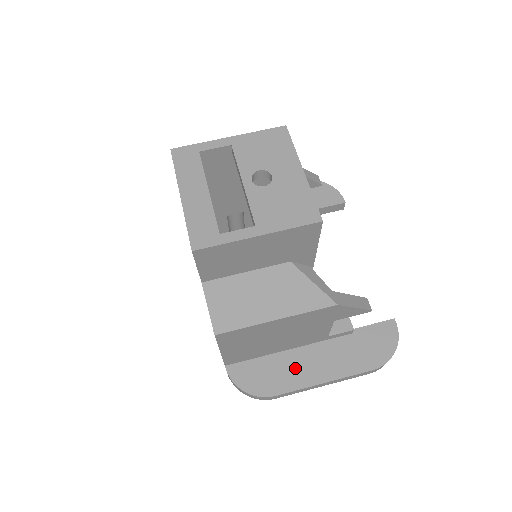
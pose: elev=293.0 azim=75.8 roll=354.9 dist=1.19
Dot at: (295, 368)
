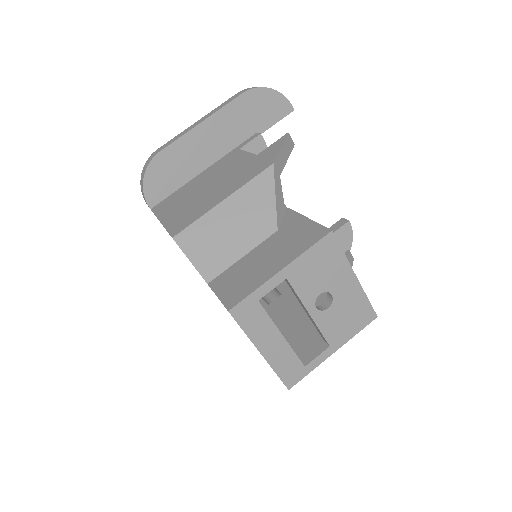
Dot at: occluded
